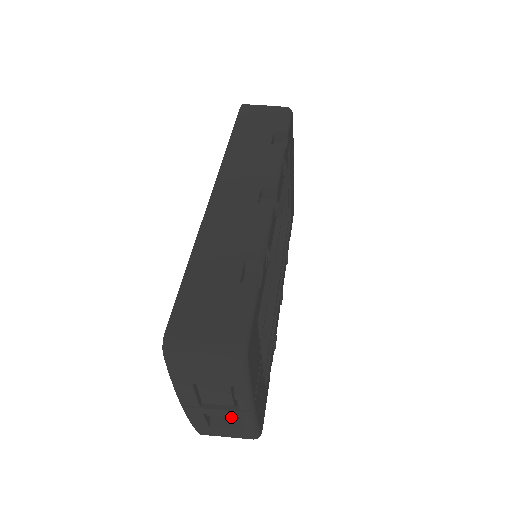
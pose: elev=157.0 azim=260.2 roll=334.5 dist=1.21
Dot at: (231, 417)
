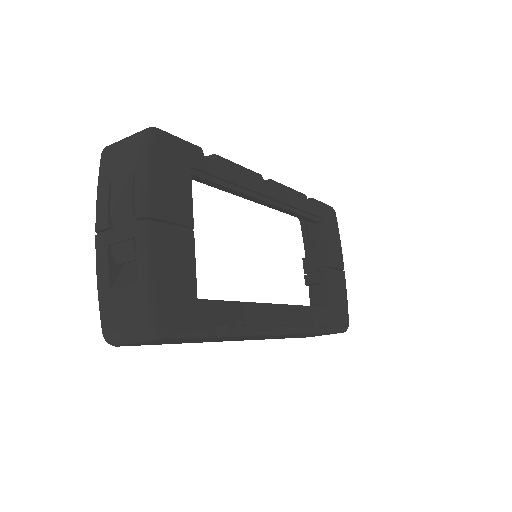
Dot at: (128, 242)
